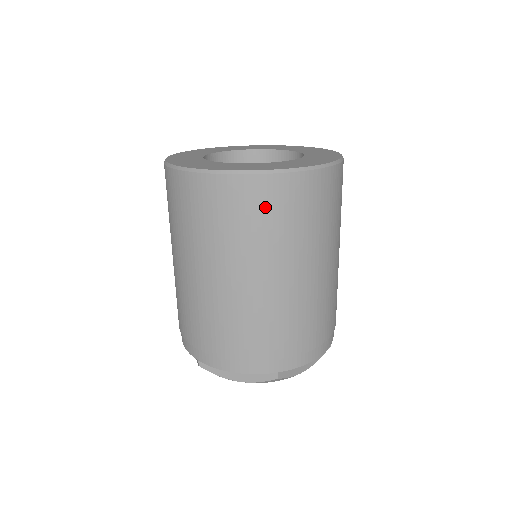
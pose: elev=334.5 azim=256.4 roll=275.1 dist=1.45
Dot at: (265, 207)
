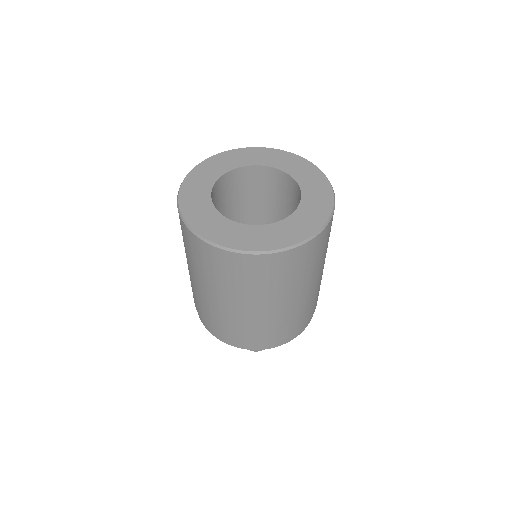
Dot at: (245, 271)
